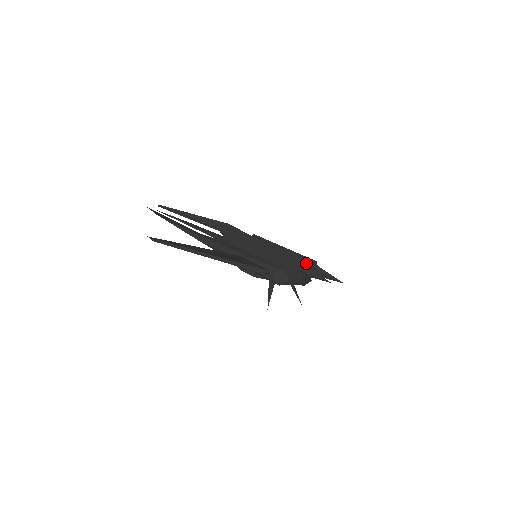
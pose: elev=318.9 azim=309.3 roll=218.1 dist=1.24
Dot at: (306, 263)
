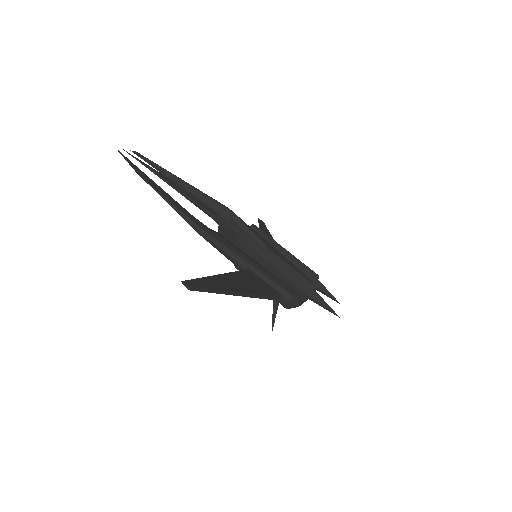
Dot at: (308, 276)
